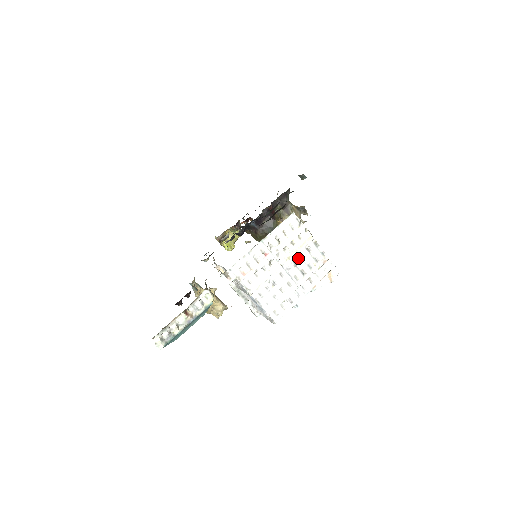
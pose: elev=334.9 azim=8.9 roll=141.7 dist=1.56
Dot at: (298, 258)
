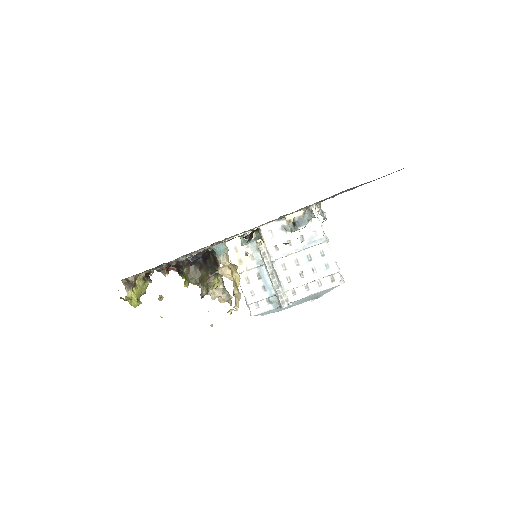
Dot at: occluded
